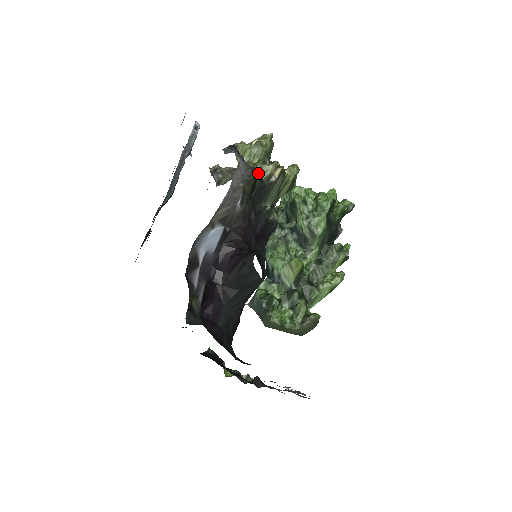
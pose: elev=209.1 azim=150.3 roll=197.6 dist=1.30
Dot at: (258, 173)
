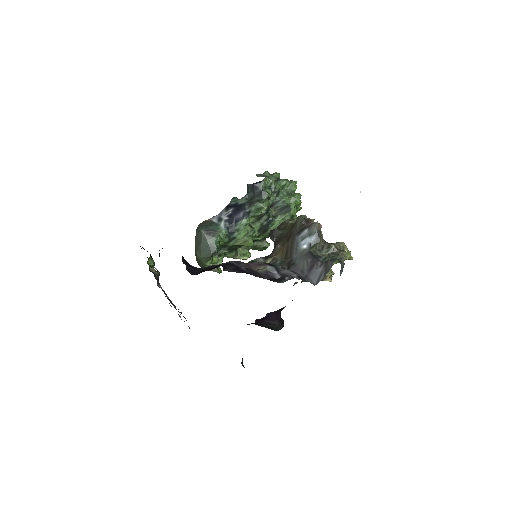
Dot at: occluded
